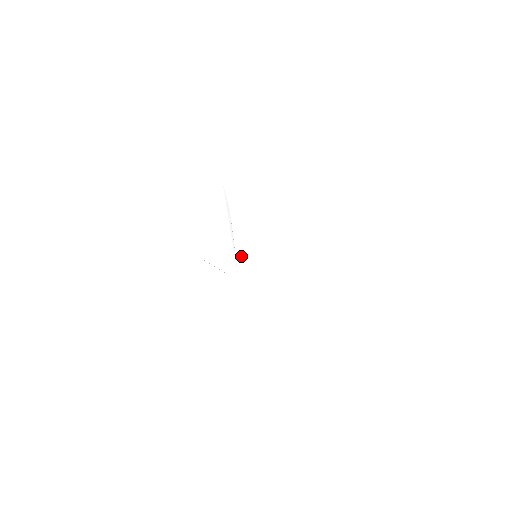
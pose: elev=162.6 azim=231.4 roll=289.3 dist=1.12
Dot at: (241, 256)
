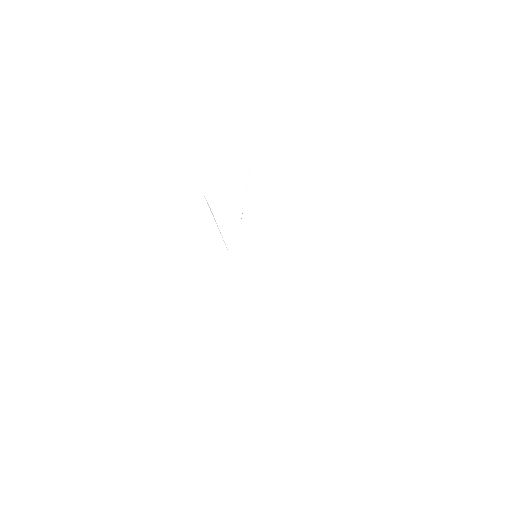
Dot at: occluded
